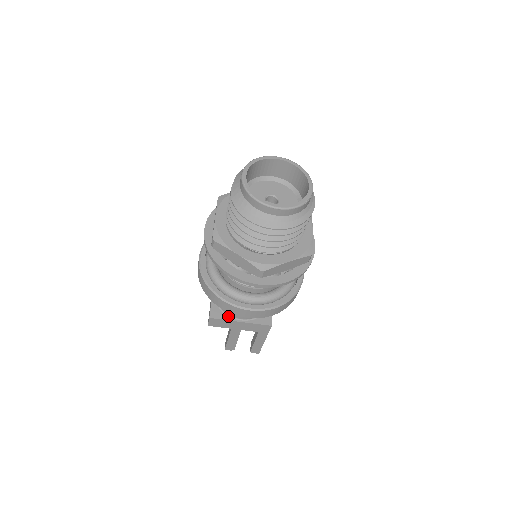
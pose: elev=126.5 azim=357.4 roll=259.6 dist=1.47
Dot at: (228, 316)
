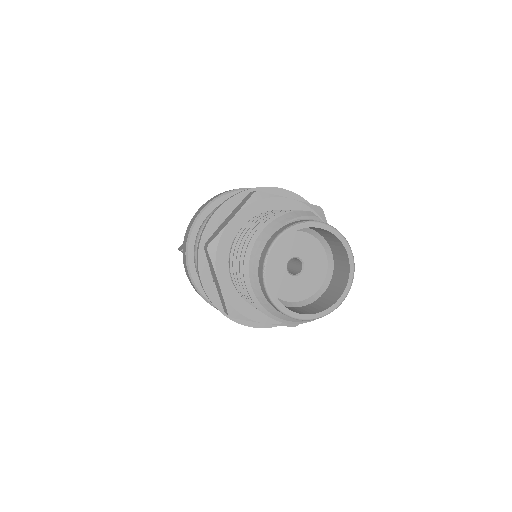
Dot at: occluded
